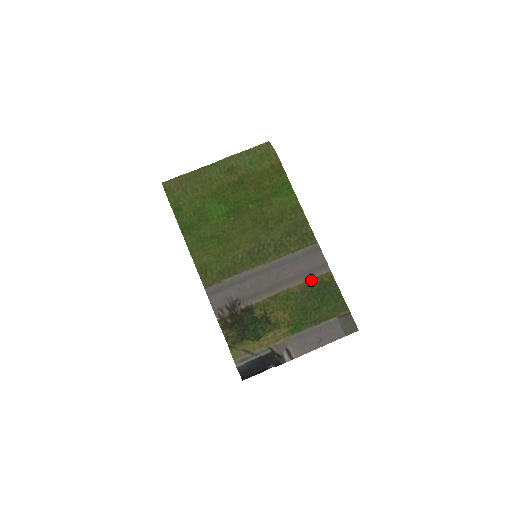
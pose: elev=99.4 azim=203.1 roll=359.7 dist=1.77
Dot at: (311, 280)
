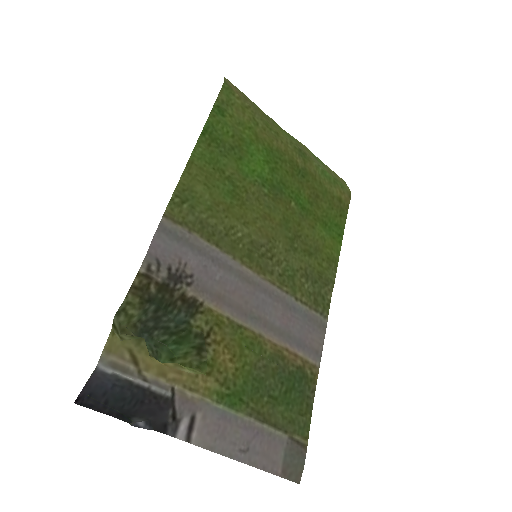
Dot at: (292, 354)
